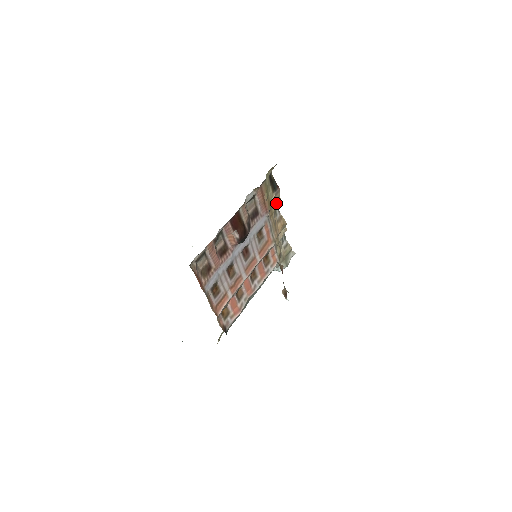
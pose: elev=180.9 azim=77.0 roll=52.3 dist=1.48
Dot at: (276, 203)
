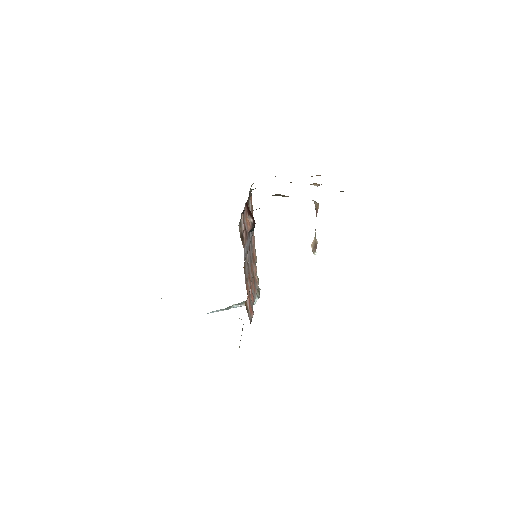
Dot at: occluded
